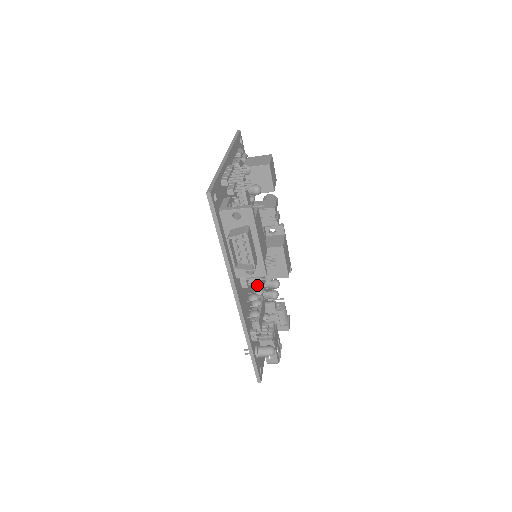
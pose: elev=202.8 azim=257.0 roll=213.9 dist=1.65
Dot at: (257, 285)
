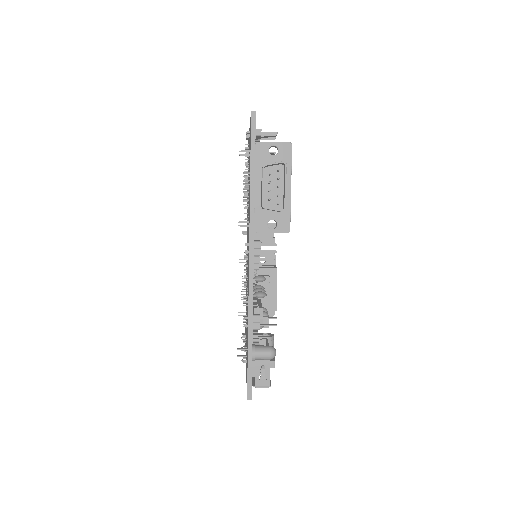
Dot at: occluded
